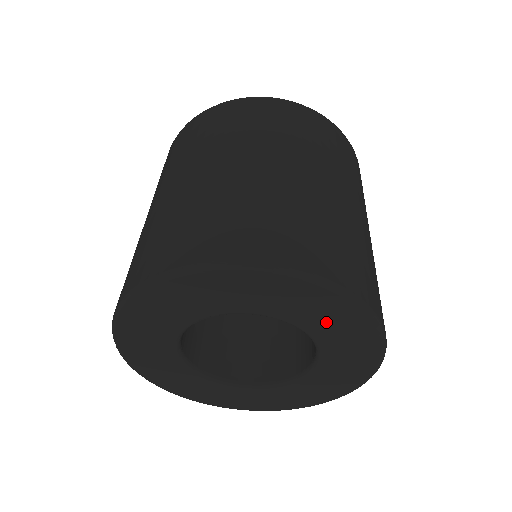
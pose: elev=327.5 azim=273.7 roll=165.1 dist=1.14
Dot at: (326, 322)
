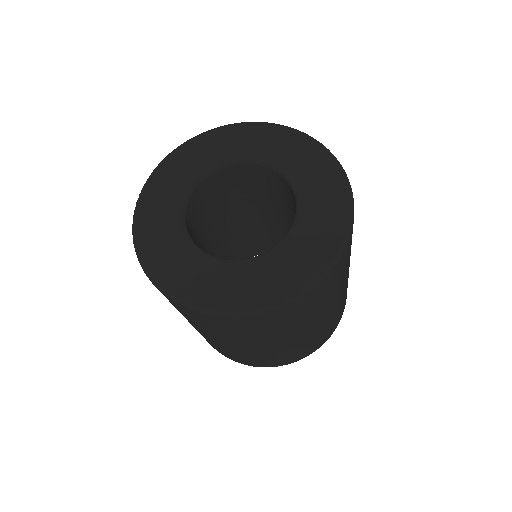
Dot at: (300, 162)
